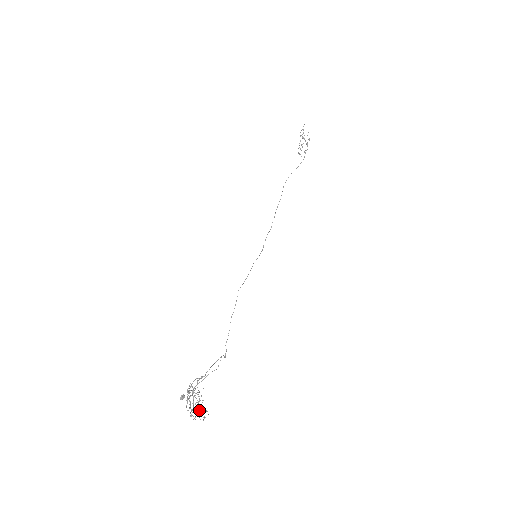
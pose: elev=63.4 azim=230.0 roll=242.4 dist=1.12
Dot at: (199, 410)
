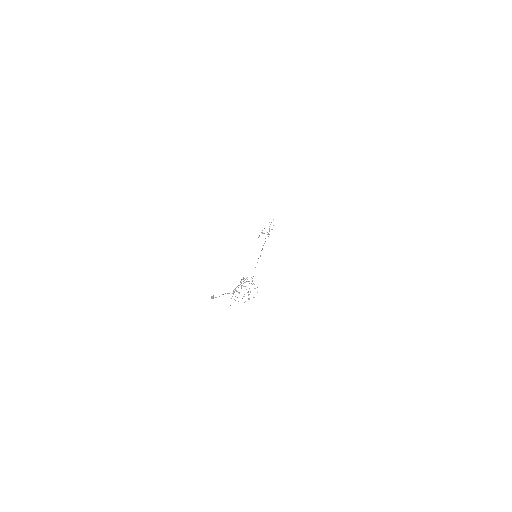
Dot at: occluded
